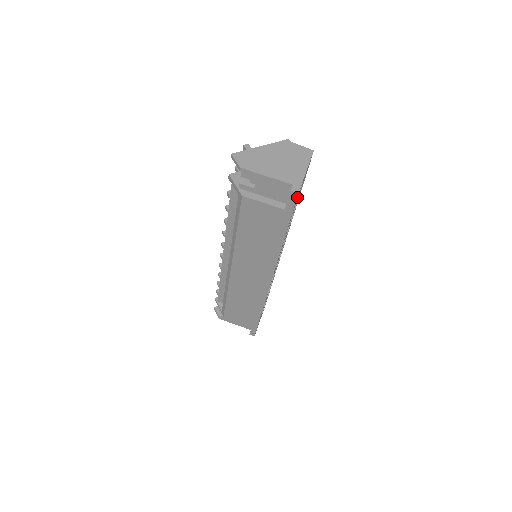
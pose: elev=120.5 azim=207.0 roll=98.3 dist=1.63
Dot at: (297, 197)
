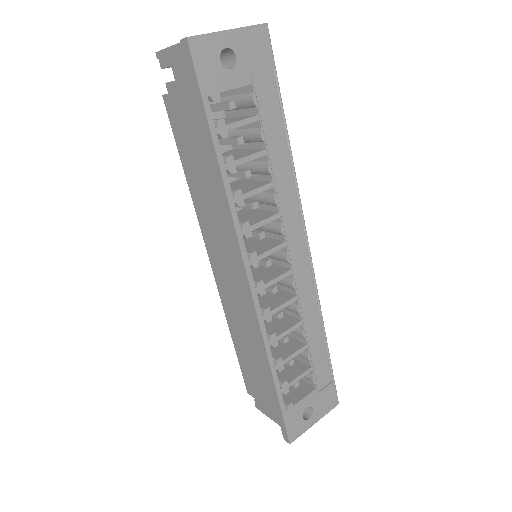
Dot at: (203, 59)
